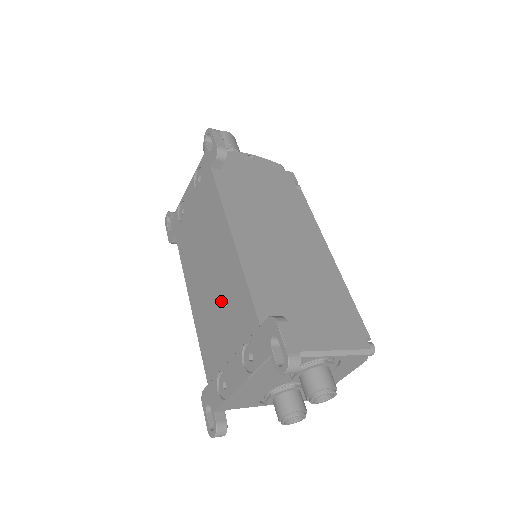
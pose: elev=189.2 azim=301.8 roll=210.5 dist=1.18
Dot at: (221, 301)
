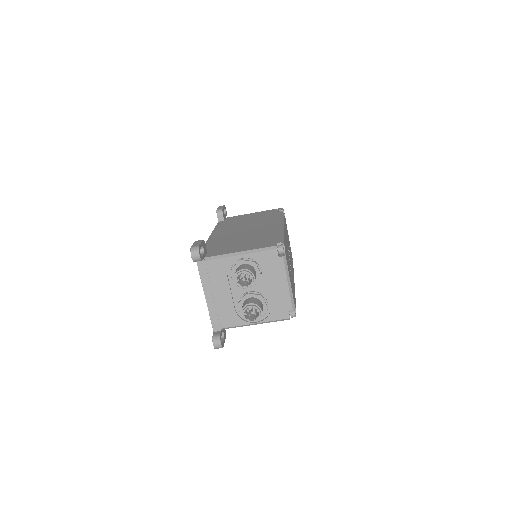
Dot at: occluded
